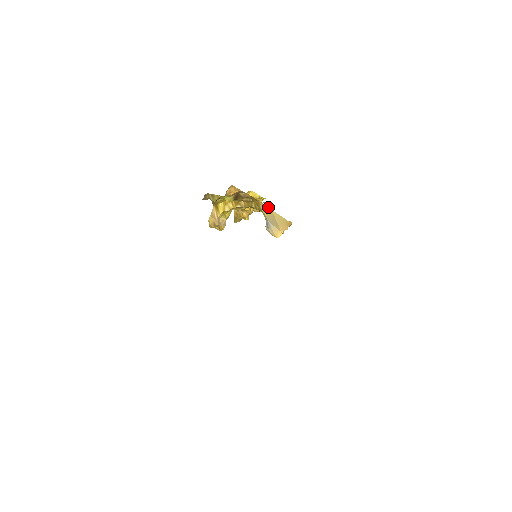
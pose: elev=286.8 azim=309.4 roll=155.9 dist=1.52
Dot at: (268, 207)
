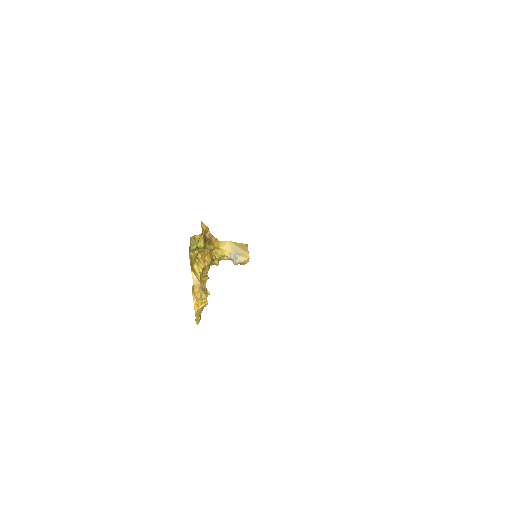
Dot at: (226, 242)
